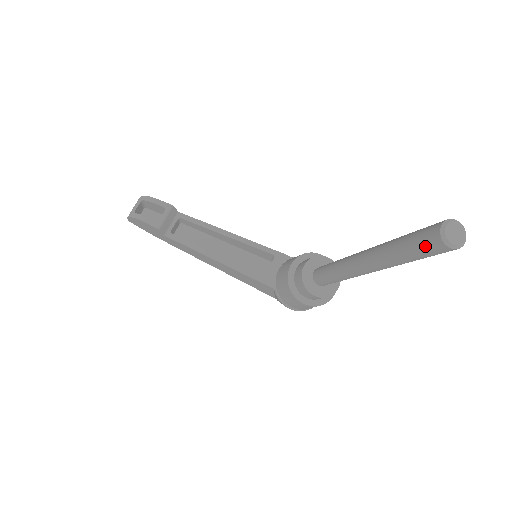
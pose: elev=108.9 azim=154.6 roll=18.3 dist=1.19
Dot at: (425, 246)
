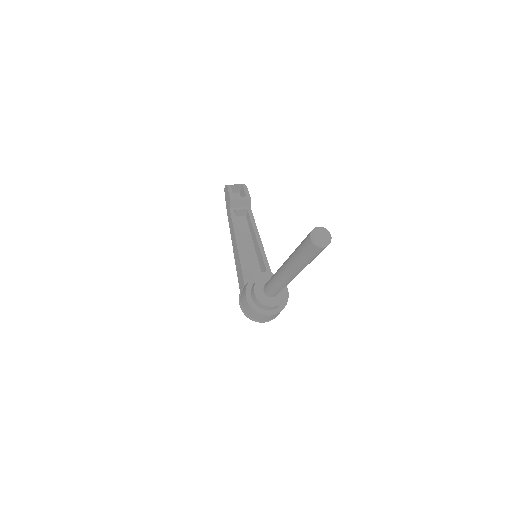
Dot at: (305, 238)
